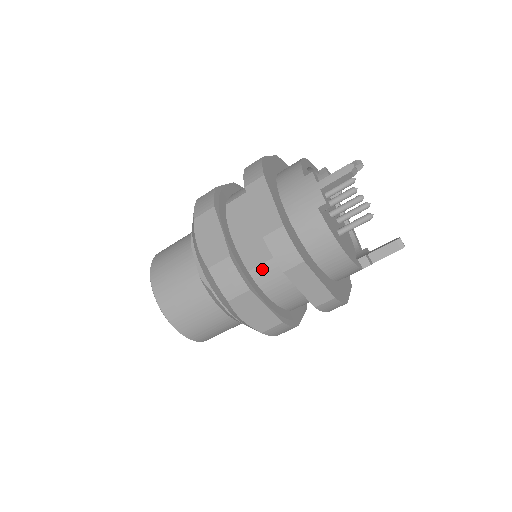
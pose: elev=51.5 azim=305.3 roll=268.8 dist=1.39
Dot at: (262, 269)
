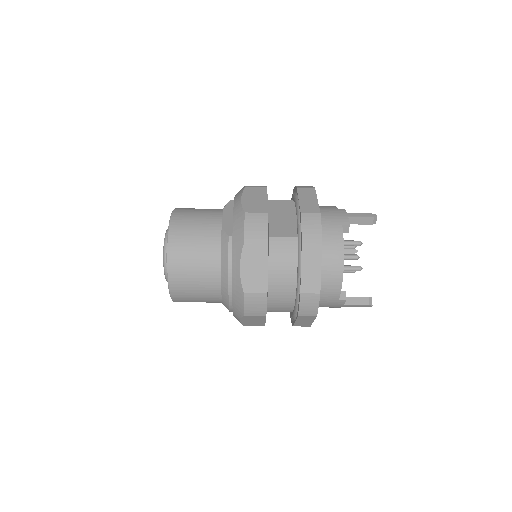
Dot at: (280, 241)
